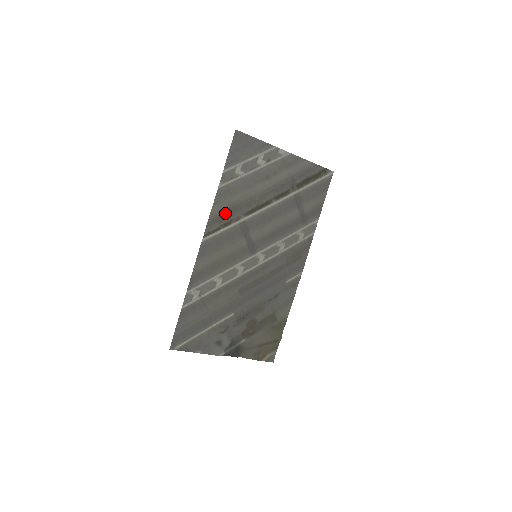
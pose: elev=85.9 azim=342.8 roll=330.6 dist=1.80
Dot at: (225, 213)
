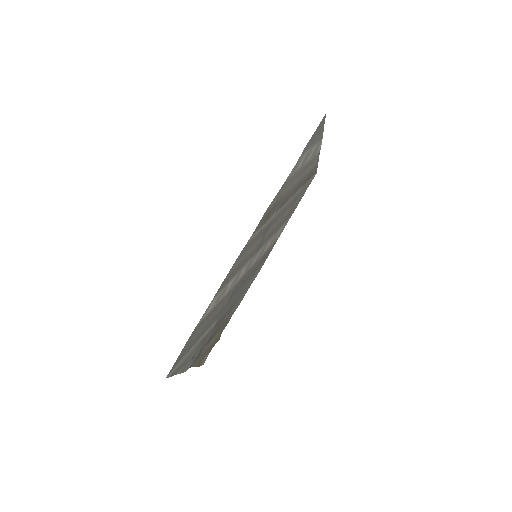
Dot at: (272, 208)
